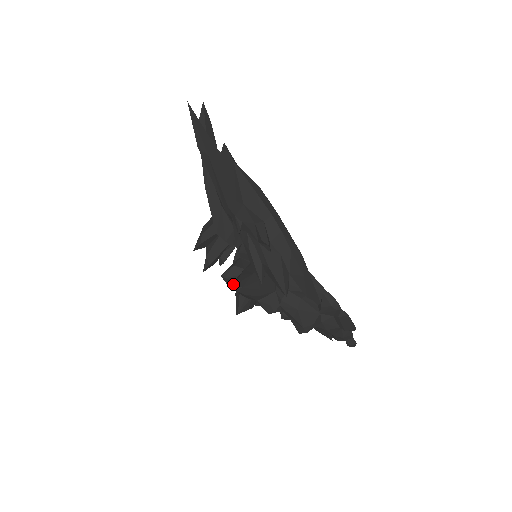
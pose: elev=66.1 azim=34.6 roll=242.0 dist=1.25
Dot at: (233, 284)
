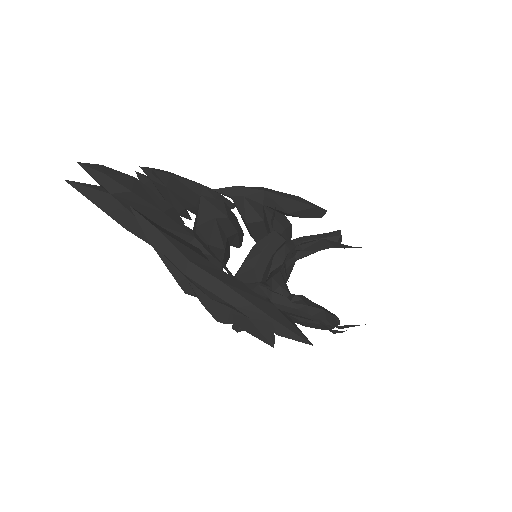
Dot at: occluded
